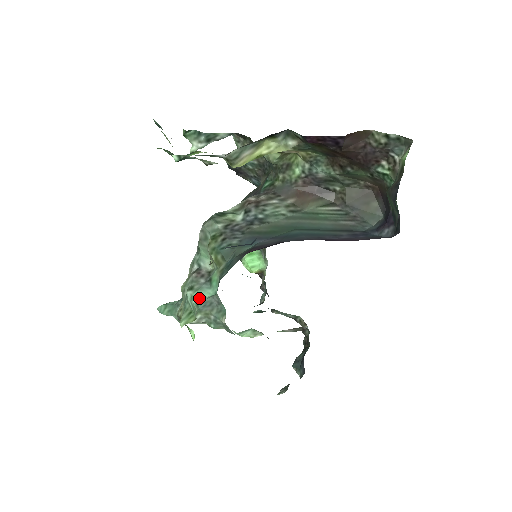
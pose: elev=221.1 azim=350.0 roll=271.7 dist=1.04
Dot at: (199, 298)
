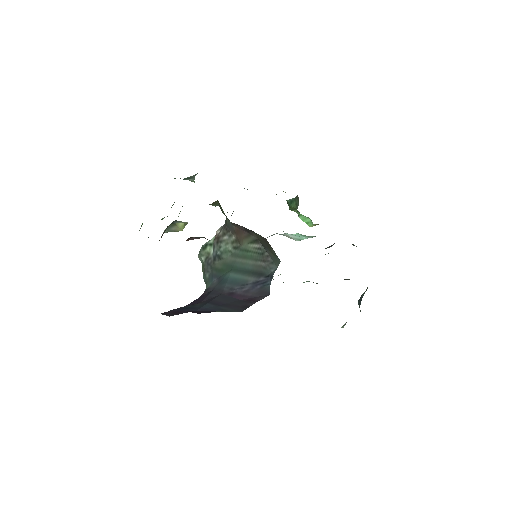
Dot at: occluded
